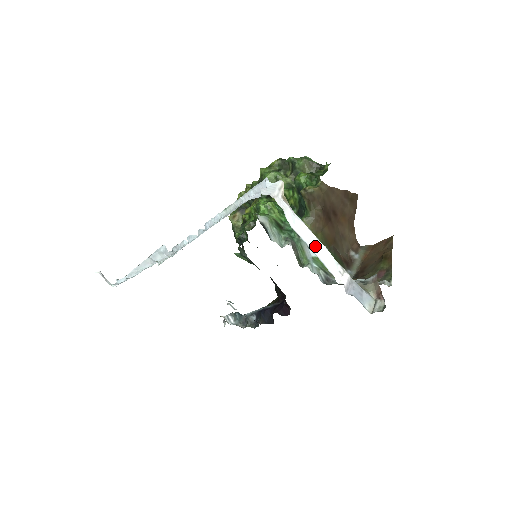
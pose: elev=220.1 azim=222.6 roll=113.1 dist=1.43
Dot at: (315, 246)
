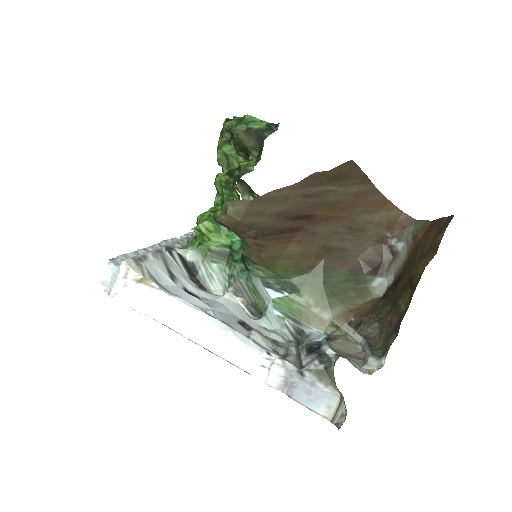
Dot at: (209, 338)
